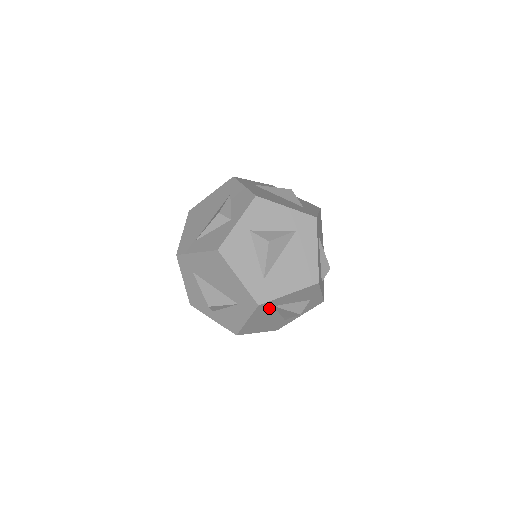
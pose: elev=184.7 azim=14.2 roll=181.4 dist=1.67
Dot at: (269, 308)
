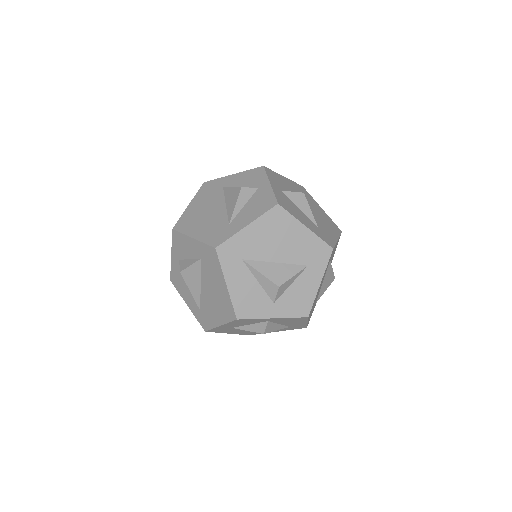
Dot at: occluded
